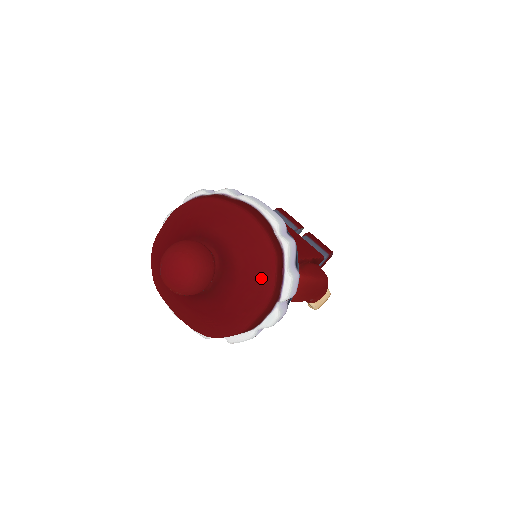
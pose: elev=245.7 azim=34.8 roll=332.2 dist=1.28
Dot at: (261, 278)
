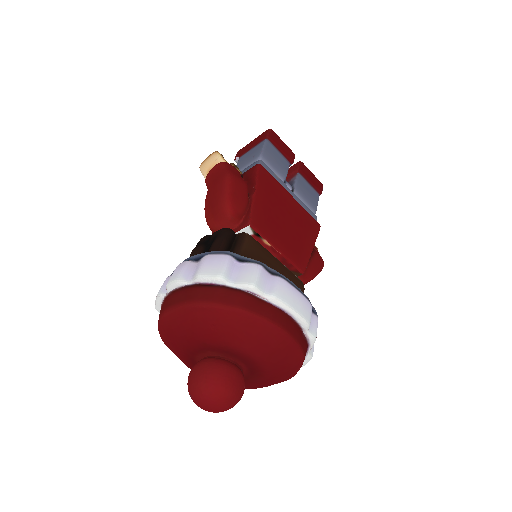
Dot at: (286, 376)
